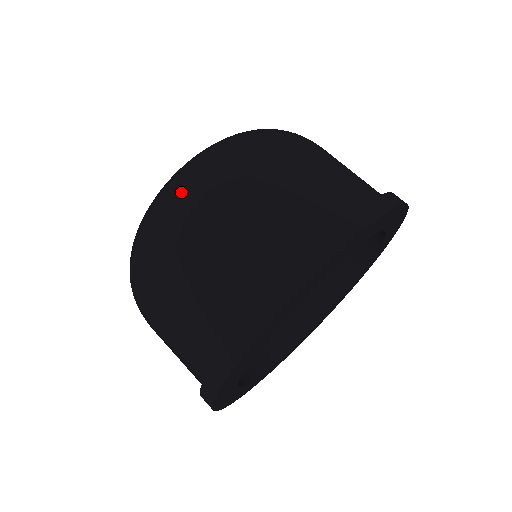
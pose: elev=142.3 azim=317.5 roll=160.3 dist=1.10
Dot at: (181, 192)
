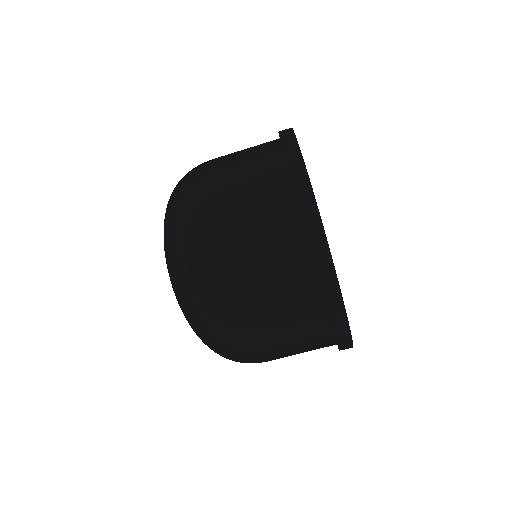
Dot at: (201, 288)
